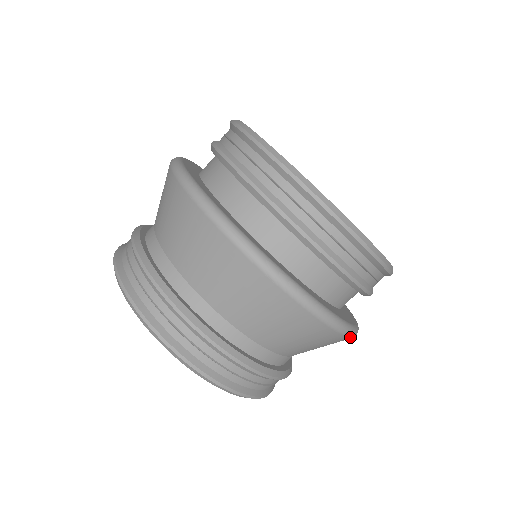
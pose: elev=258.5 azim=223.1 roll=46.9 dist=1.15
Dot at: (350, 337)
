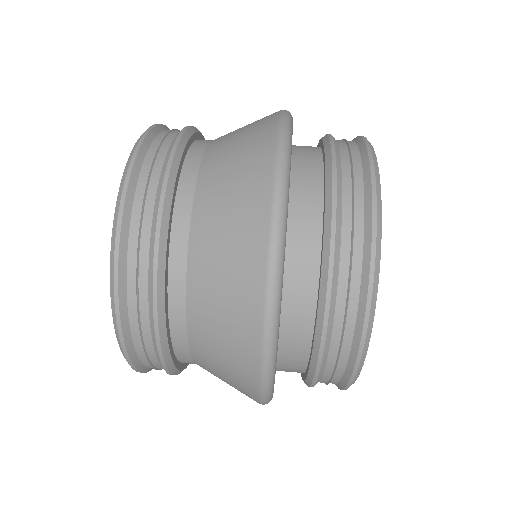
Dot at: (260, 403)
